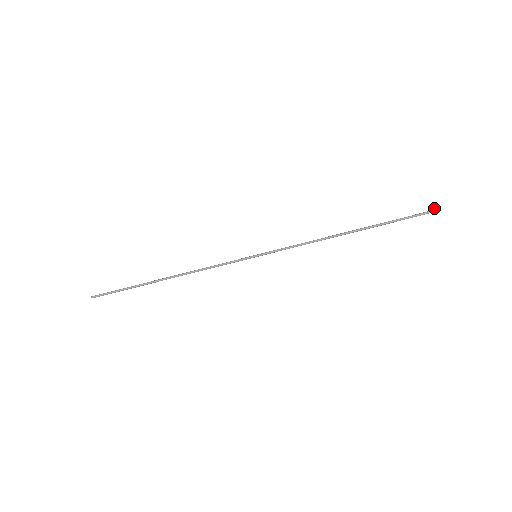
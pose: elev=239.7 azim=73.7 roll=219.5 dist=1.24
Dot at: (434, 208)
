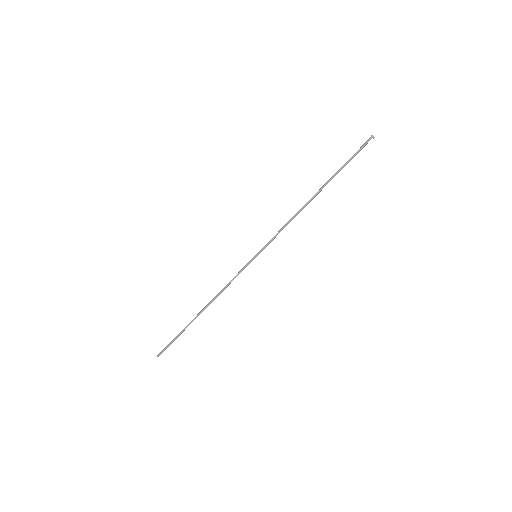
Dot at: (371, 135)
